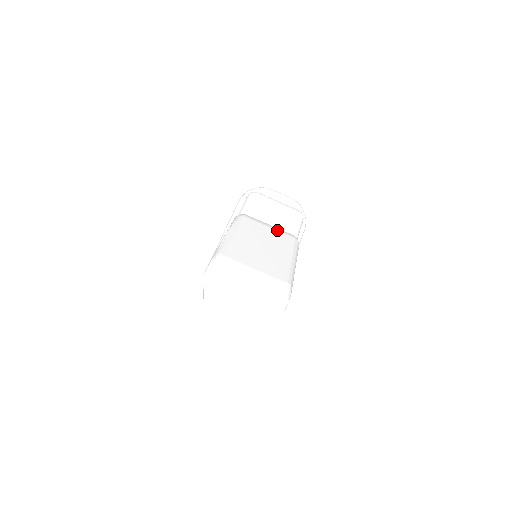
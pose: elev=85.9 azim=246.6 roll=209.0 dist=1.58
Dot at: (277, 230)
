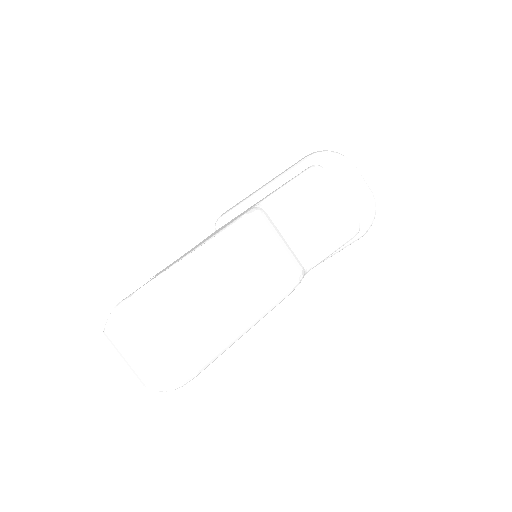
Dot at: (276, 263)
